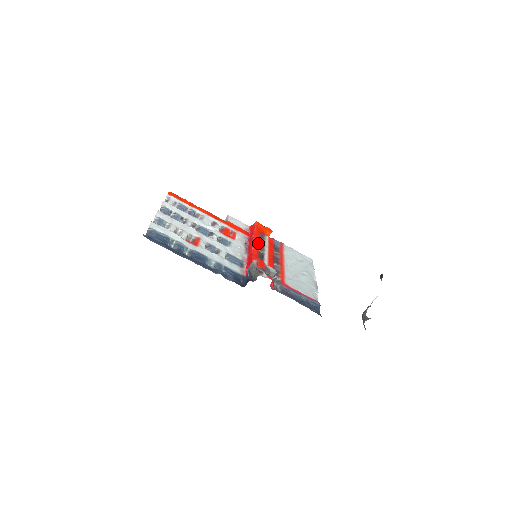
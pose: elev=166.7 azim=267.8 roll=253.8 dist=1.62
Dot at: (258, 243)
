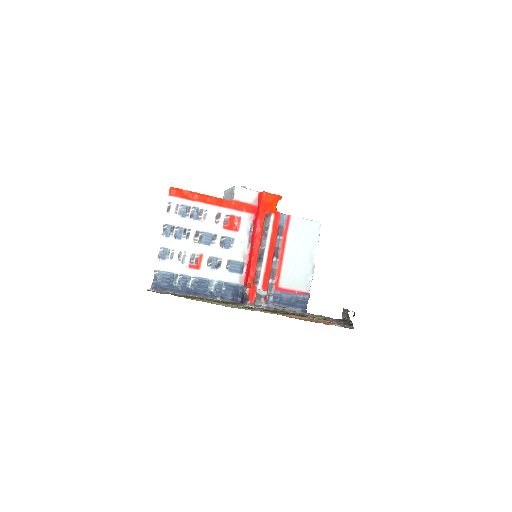
Dot at: (260, 236)
